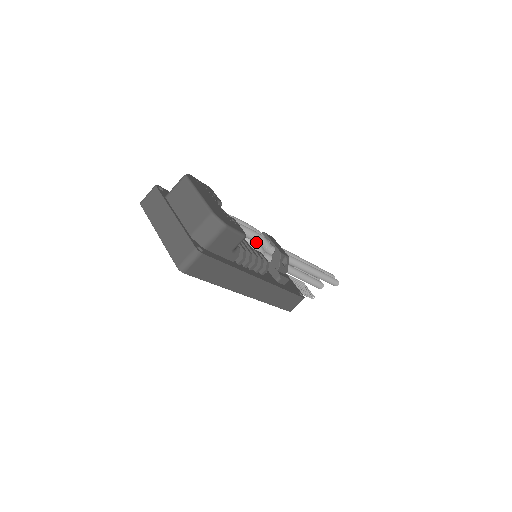
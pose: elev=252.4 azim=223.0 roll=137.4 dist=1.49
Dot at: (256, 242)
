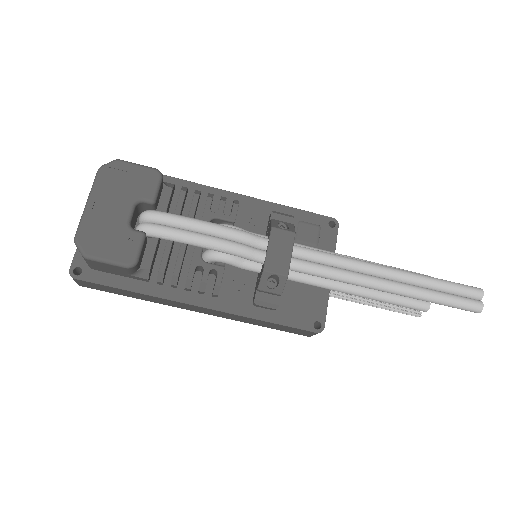
Dot at: (220, 250)
